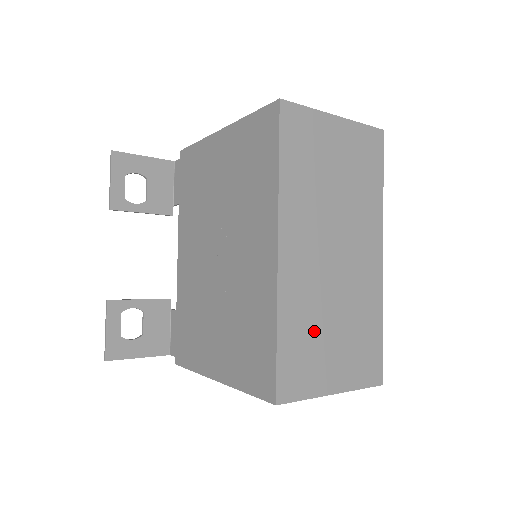
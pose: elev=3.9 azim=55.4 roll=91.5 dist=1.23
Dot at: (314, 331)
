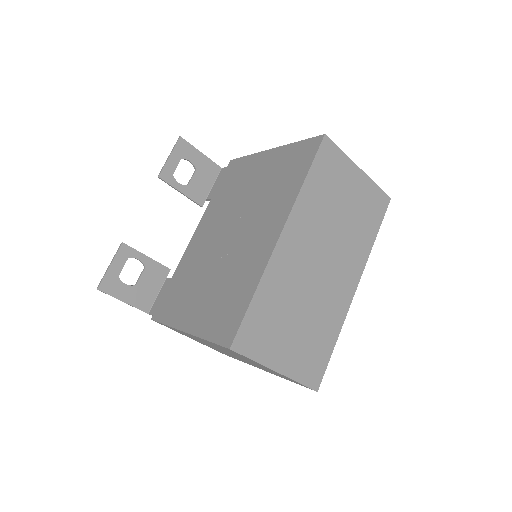
Dot at: (282, 311)
